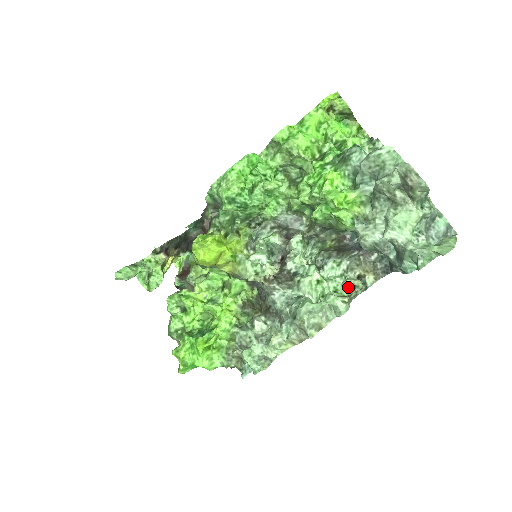
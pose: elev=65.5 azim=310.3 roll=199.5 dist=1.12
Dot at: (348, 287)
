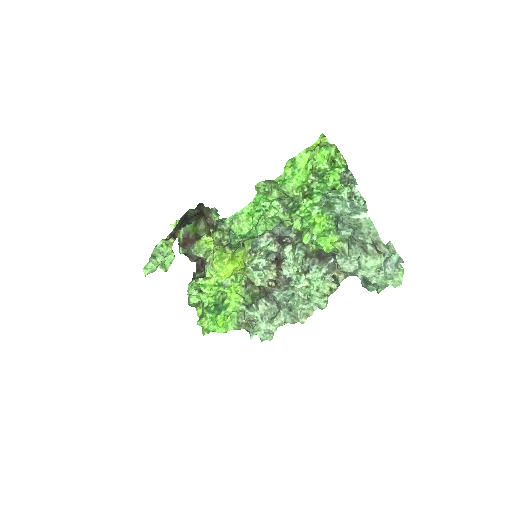
Dot at: (327, 288)
